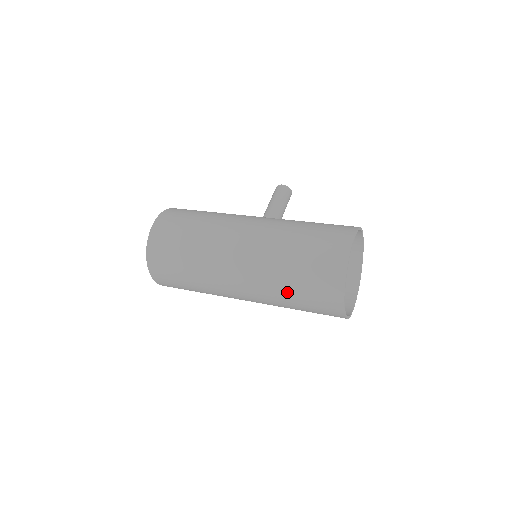
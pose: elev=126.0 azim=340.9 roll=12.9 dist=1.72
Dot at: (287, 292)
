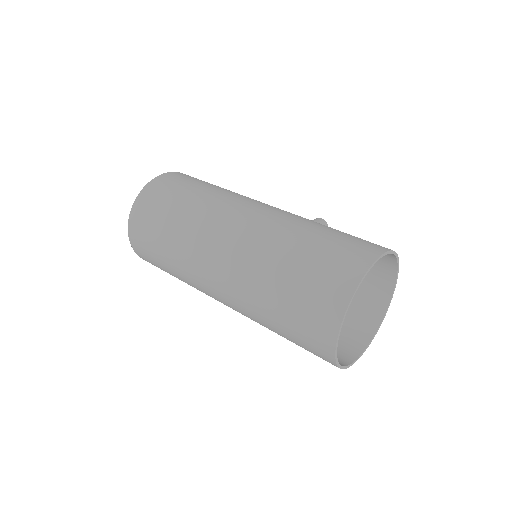
Dot at: (273, 284)
